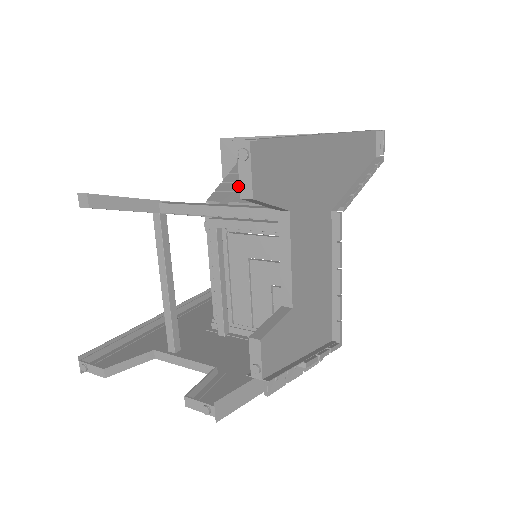
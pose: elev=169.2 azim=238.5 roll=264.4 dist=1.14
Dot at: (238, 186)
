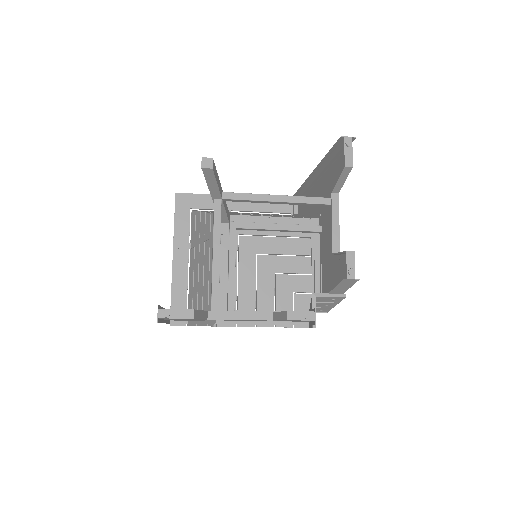
Dot at: occluded
